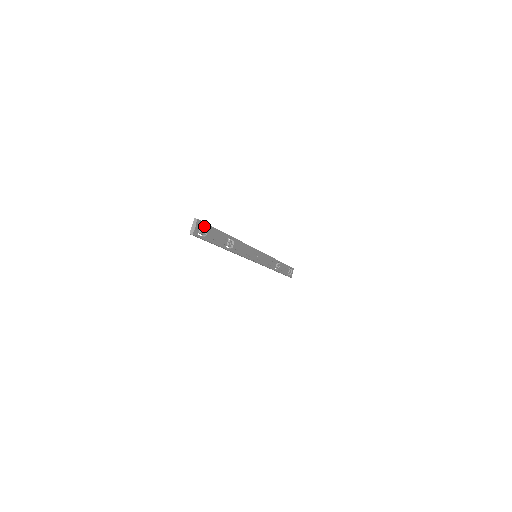
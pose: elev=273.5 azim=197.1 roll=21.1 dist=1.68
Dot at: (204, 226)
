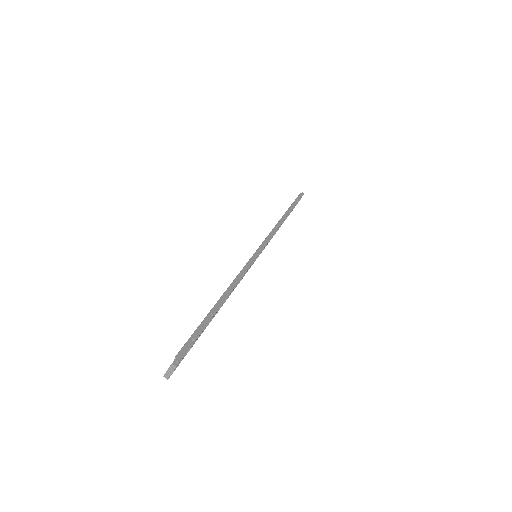
Dot at: (186, 346)
